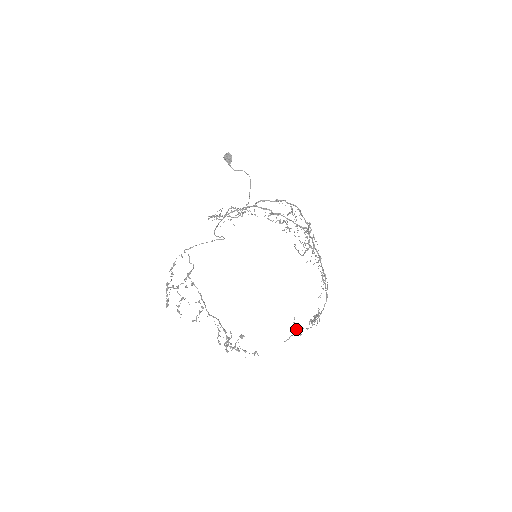
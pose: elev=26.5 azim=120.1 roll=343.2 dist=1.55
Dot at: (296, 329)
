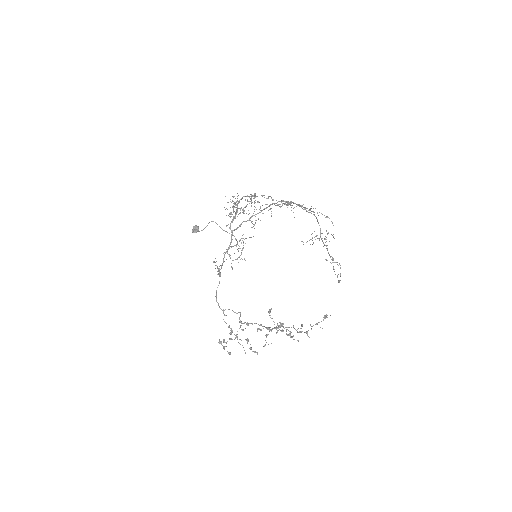
Dot at: occluded
